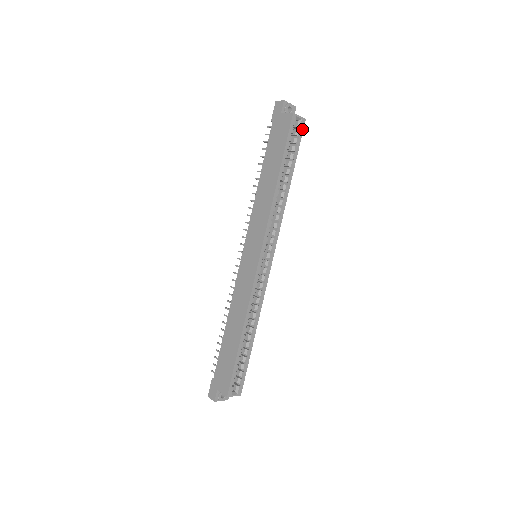
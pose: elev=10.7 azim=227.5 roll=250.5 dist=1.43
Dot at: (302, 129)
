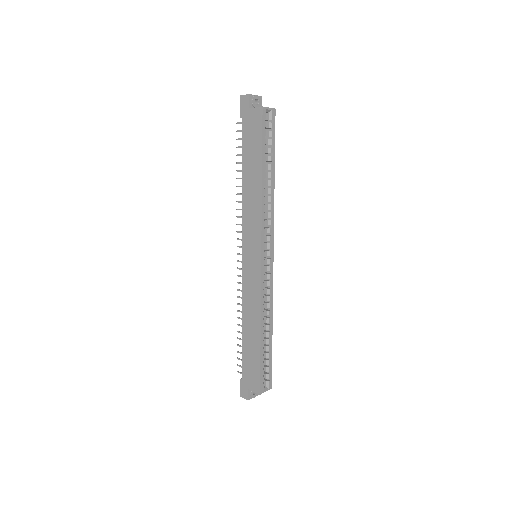
Dot at: (274, 120)
